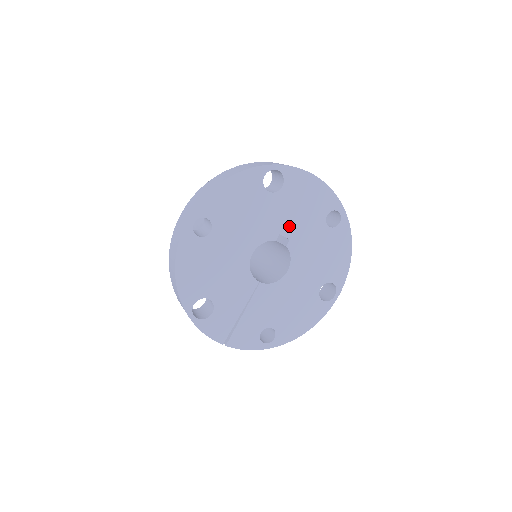
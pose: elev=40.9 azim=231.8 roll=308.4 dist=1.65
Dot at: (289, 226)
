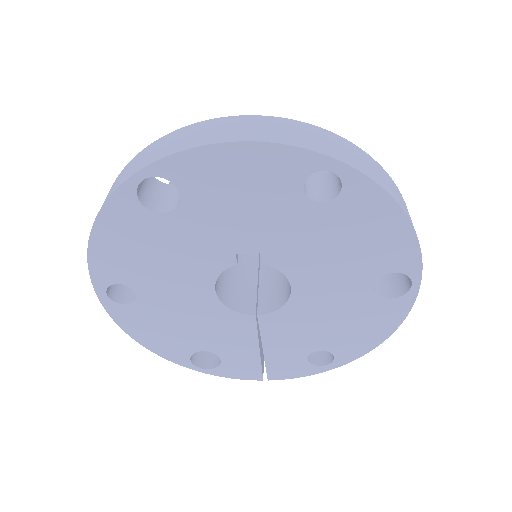
Dot at: (243, 237)
